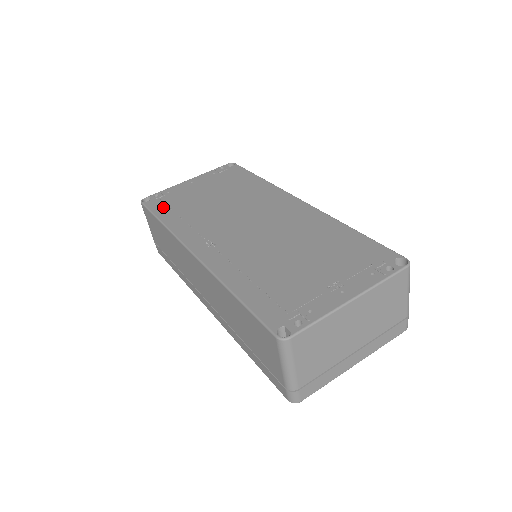
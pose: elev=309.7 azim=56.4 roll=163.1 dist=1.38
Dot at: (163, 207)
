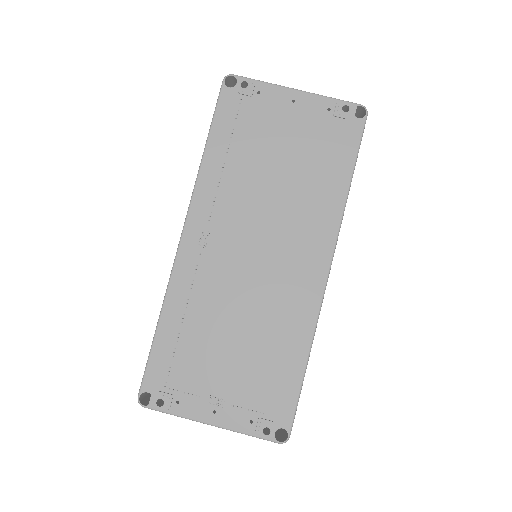
Dot at: (229, 120)
